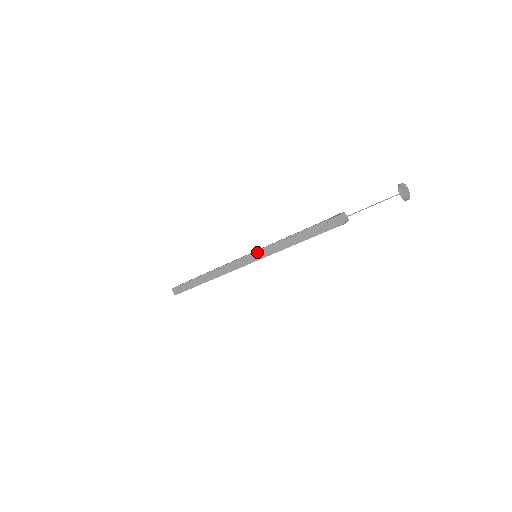
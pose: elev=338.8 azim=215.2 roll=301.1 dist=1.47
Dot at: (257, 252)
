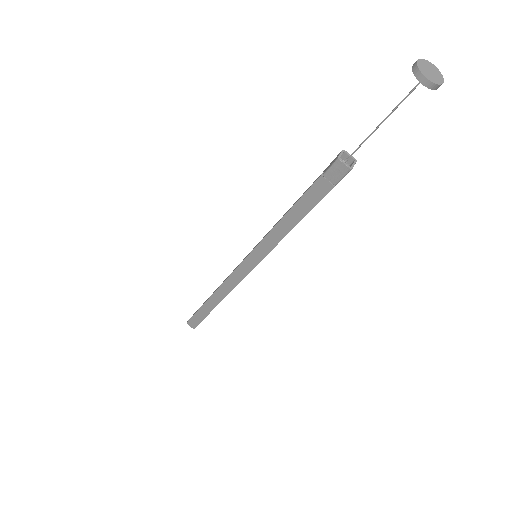
Dot at: (253, 252)
